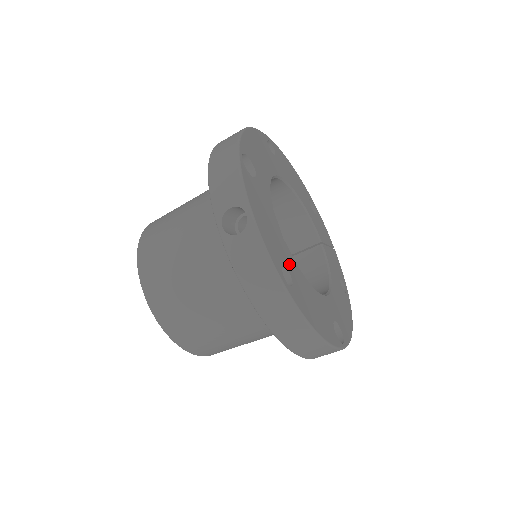
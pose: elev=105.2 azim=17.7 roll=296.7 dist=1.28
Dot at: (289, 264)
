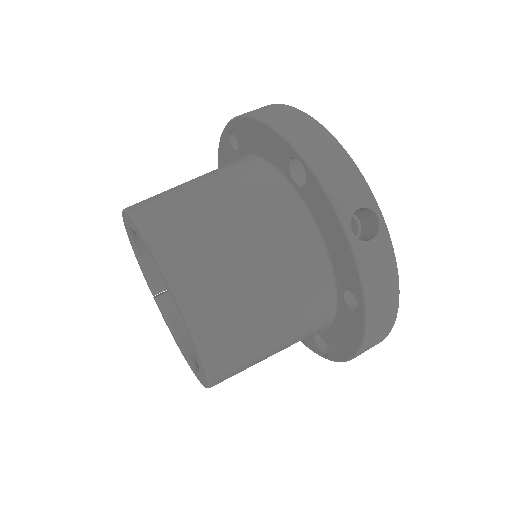
Dot at: occluded
